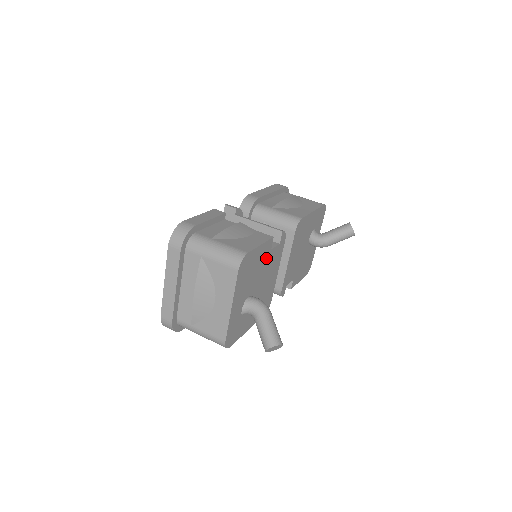
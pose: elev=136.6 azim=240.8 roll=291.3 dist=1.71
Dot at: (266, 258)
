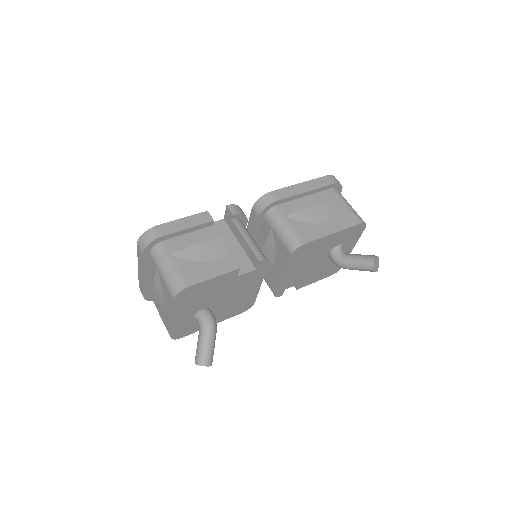
Dot at: (230, 282)
